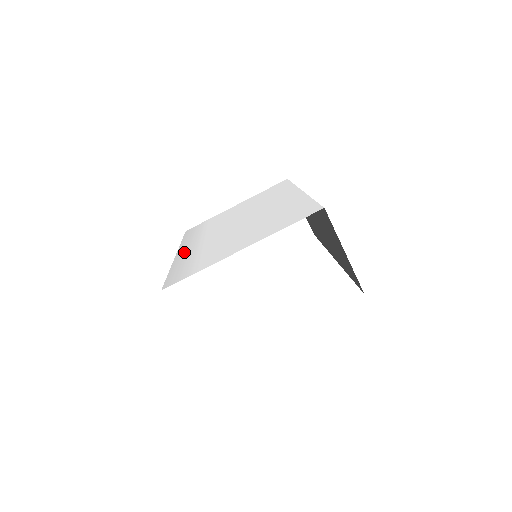
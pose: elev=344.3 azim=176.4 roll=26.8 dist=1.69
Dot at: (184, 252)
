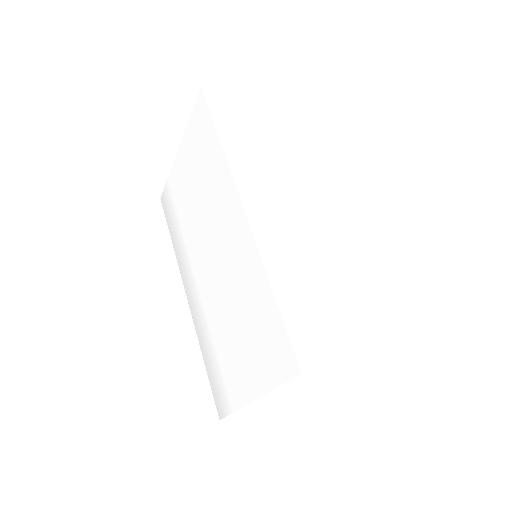
Dot at: (193, 306)
